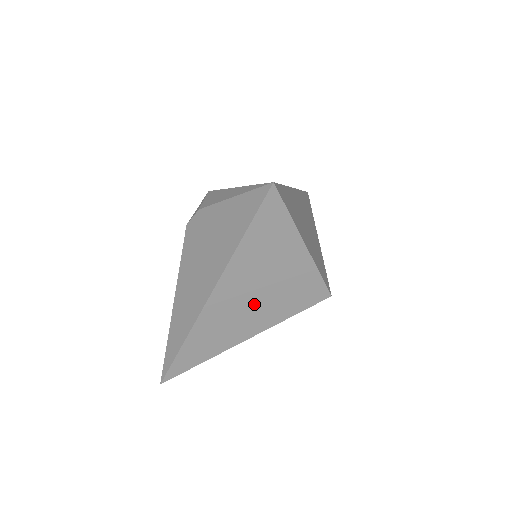
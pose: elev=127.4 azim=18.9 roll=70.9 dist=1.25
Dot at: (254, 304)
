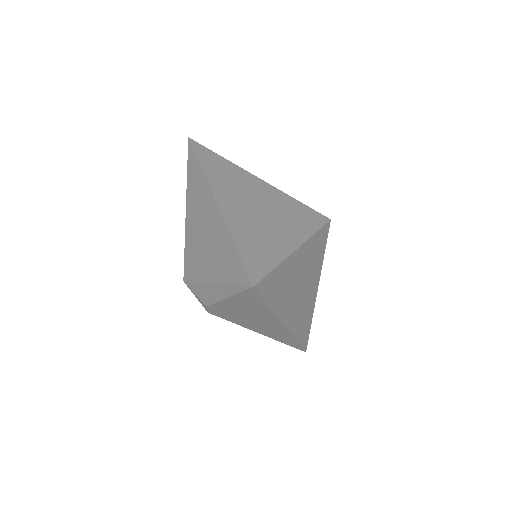
Dot at: (305, 289)
